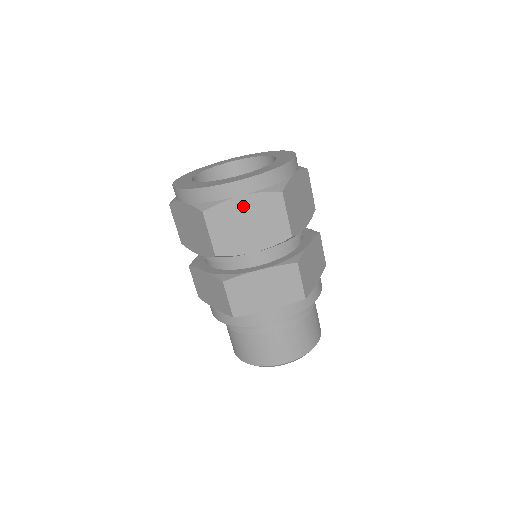
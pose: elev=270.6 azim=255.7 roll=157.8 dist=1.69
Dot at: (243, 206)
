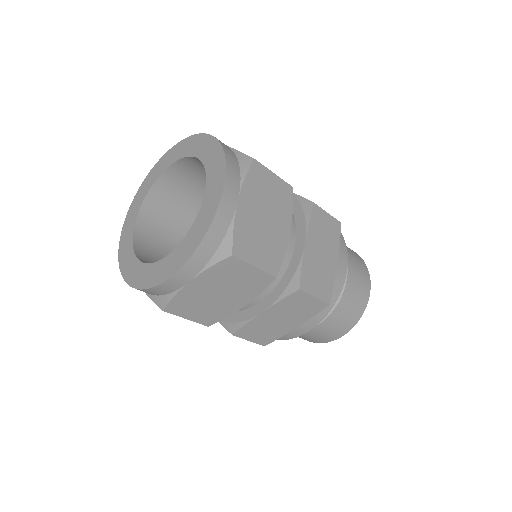
Dot at: (200, 286)
